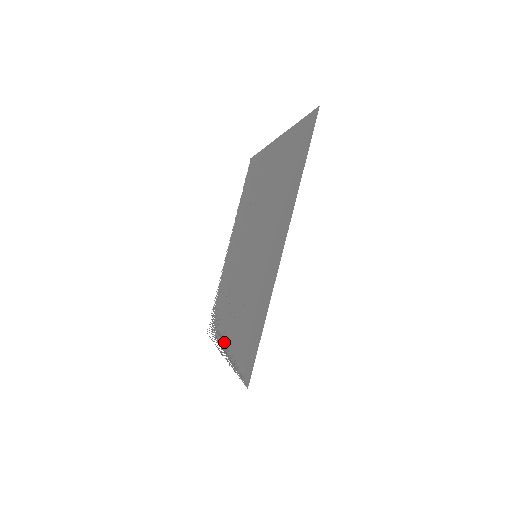
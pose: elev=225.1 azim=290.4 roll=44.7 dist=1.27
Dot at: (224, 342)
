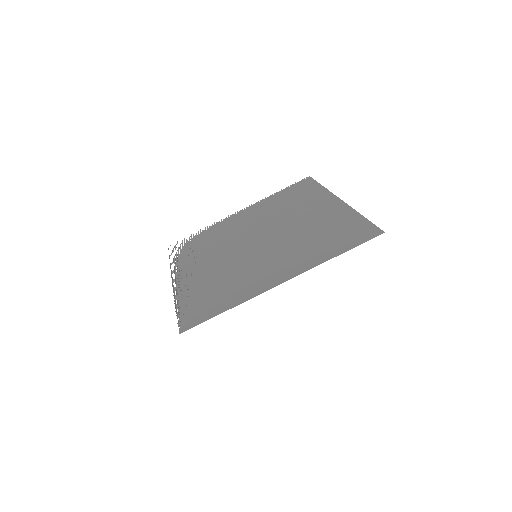
Dot at: (181, 277)
